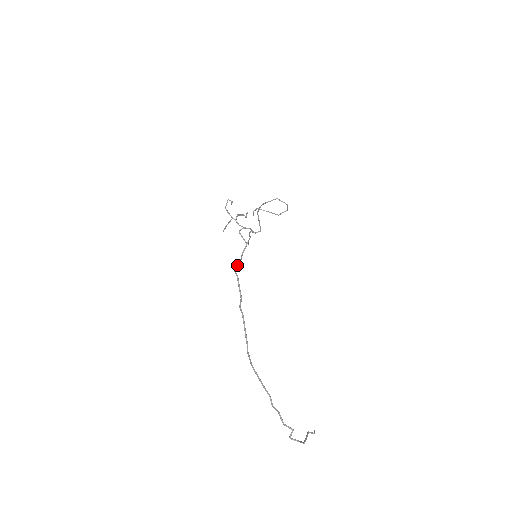
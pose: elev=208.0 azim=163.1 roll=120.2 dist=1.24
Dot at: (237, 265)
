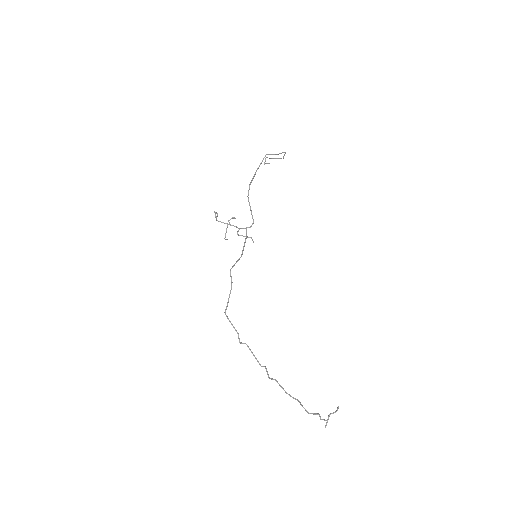
Dot at: (227, 303)
